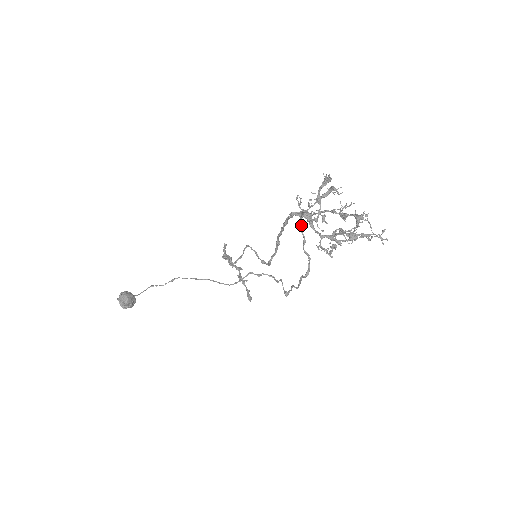
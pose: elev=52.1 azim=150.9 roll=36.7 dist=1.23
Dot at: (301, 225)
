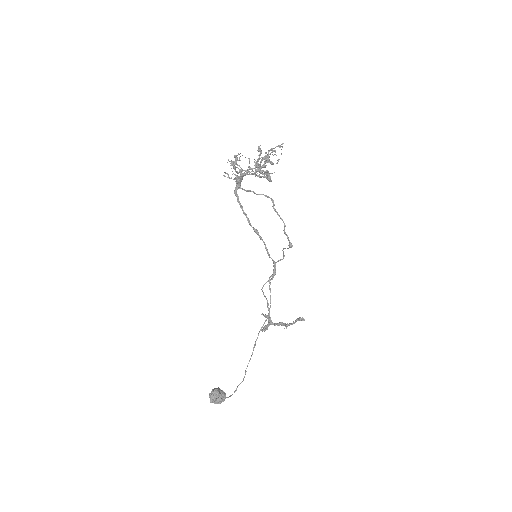
Dot at: (244, 190)
